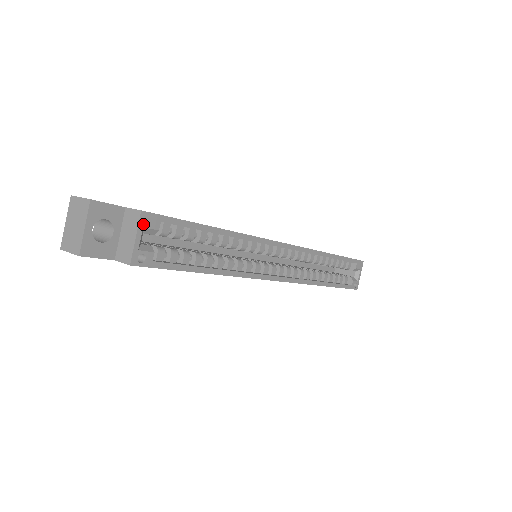
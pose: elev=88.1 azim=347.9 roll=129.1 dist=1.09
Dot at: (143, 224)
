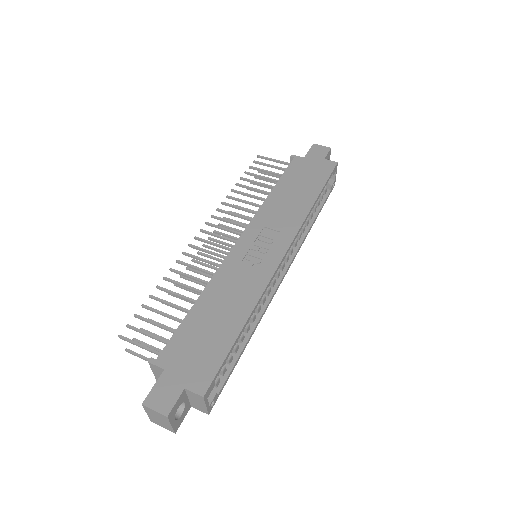
Dot at: occluded
